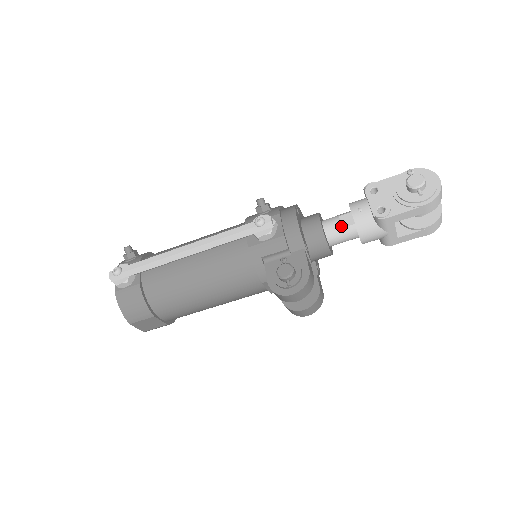
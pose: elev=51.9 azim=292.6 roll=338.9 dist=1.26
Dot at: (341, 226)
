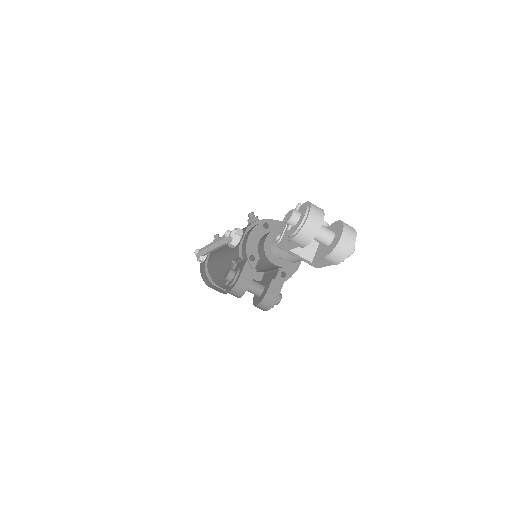
Dot at: occluded
